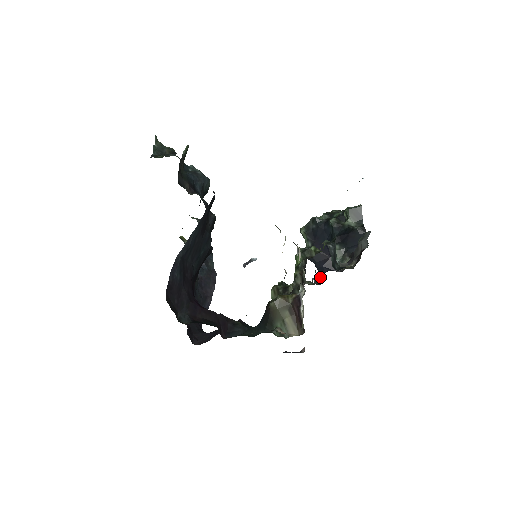
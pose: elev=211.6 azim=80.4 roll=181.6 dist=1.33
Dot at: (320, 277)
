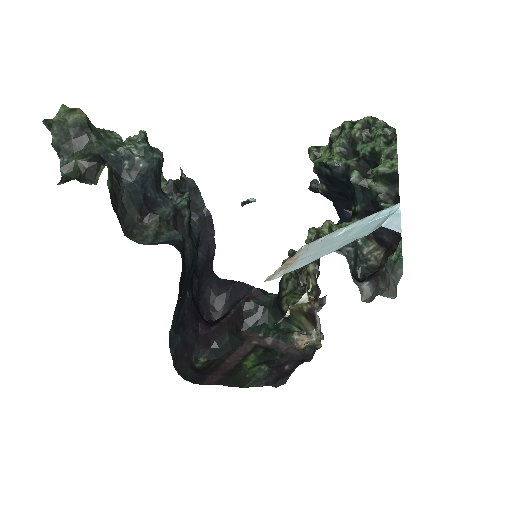
Dot at: (340, 220)
